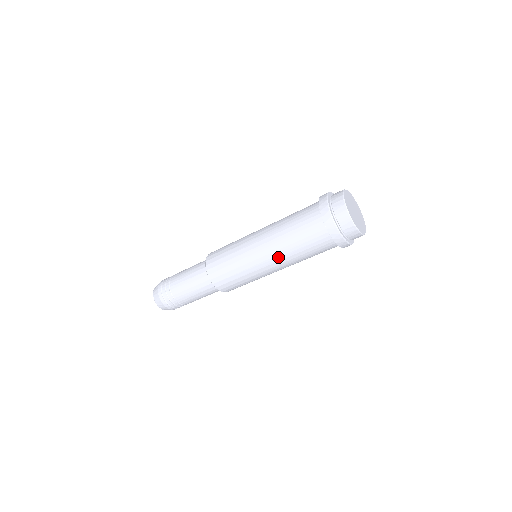
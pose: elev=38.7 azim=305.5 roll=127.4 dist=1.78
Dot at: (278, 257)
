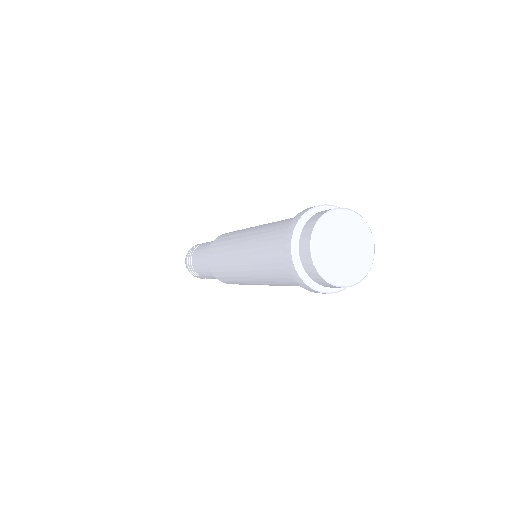
Dot at: (269, 284)
